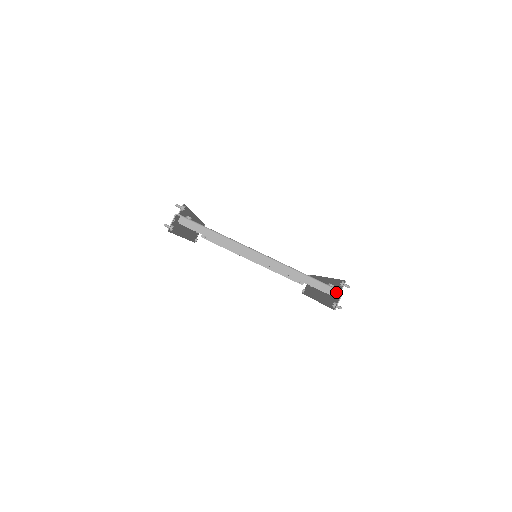
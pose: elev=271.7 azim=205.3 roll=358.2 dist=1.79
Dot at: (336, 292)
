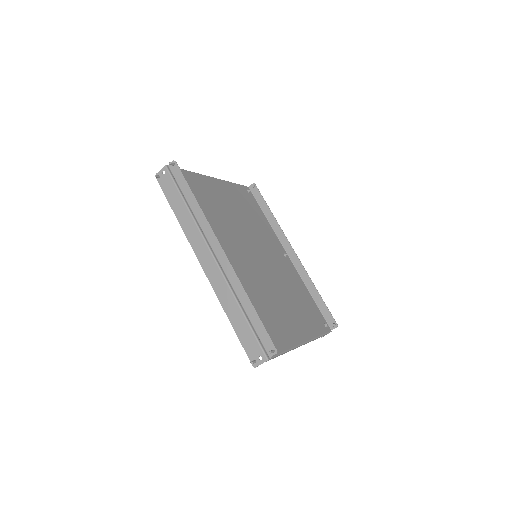
Dot at: occluded
